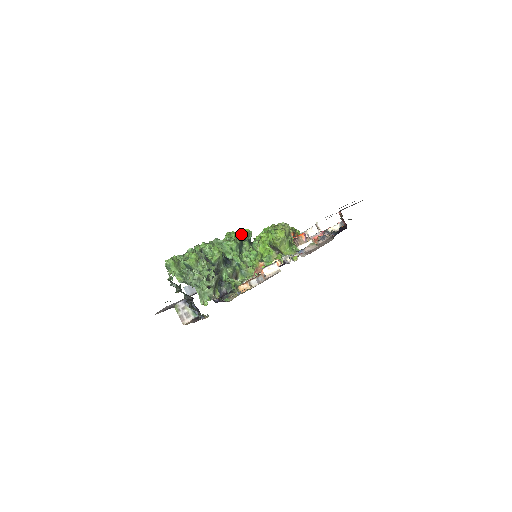
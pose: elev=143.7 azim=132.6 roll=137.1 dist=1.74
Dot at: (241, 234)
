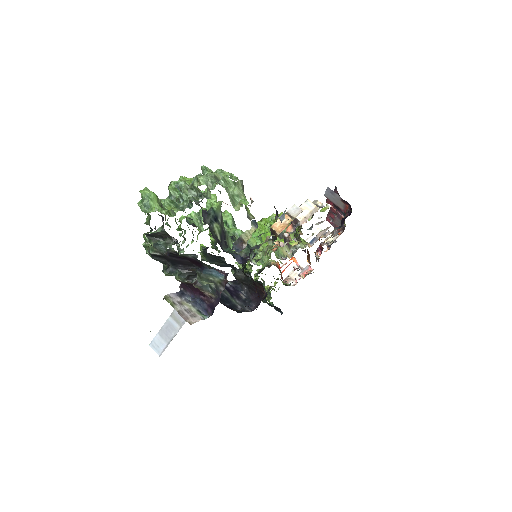
Dot at: occluded
